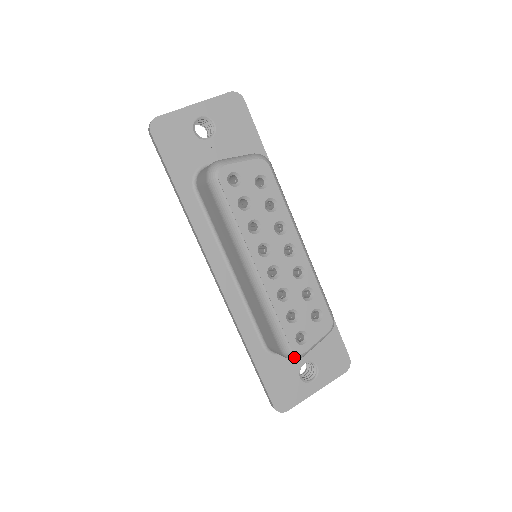
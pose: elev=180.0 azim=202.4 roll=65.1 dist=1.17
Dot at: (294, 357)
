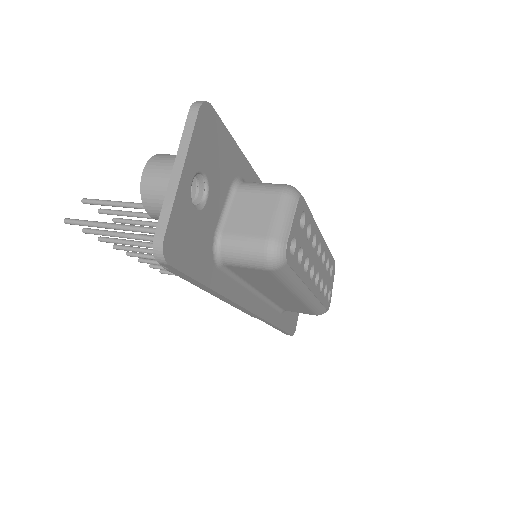
Dot at: (326, 311)
